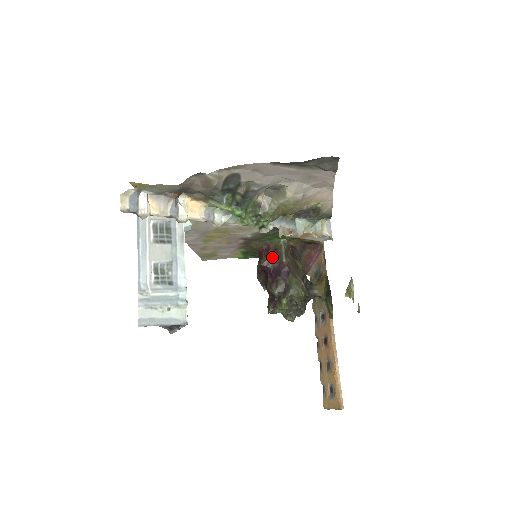
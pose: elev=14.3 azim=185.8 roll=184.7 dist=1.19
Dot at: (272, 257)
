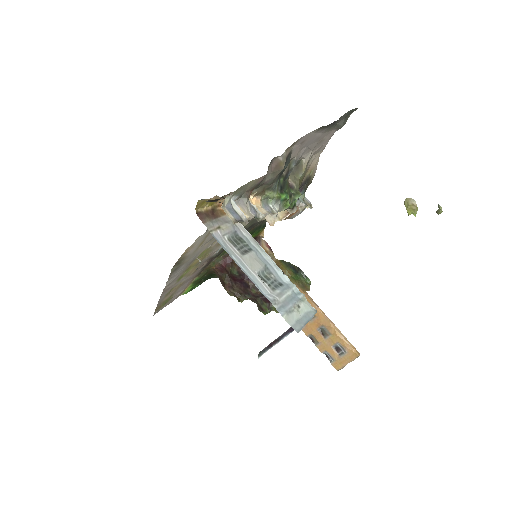
Dot at: occluded
